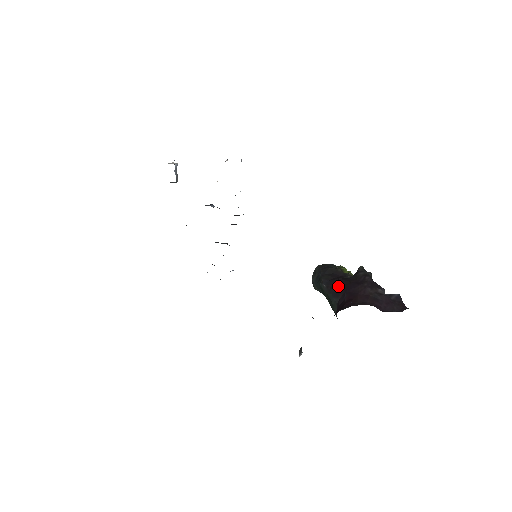
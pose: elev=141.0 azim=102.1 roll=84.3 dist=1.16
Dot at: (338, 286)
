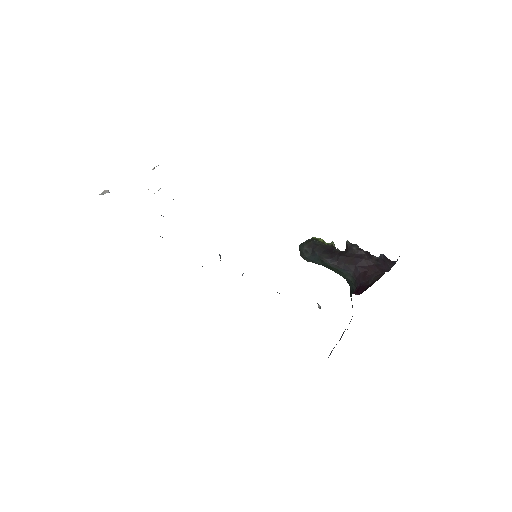
Dot at: (345, 262)
